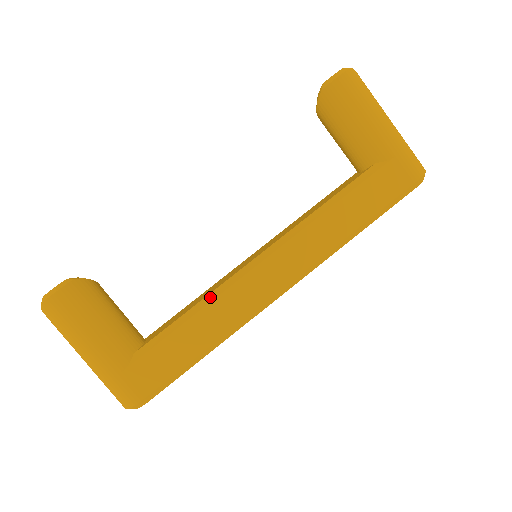
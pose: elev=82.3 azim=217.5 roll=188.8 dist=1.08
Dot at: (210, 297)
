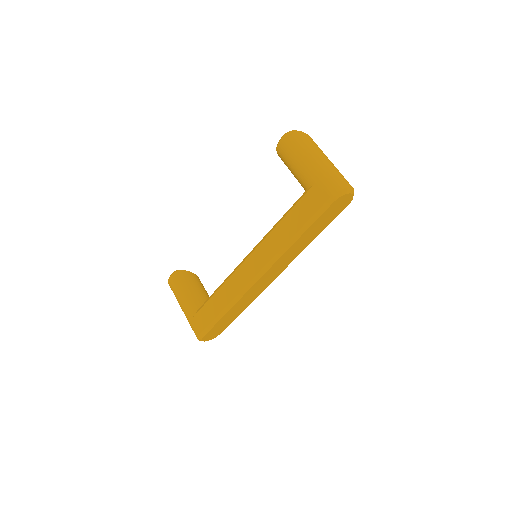
Dot at: (226, 280)
